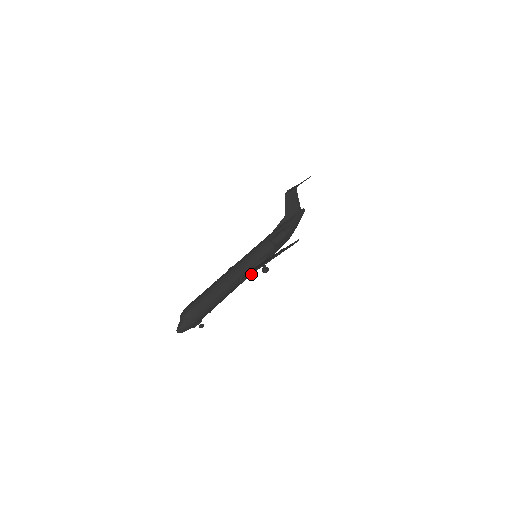
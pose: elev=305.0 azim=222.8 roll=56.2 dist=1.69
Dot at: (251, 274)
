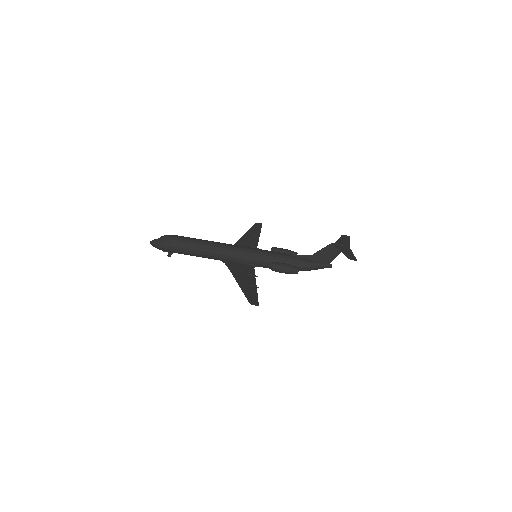
Dot at: occluded
